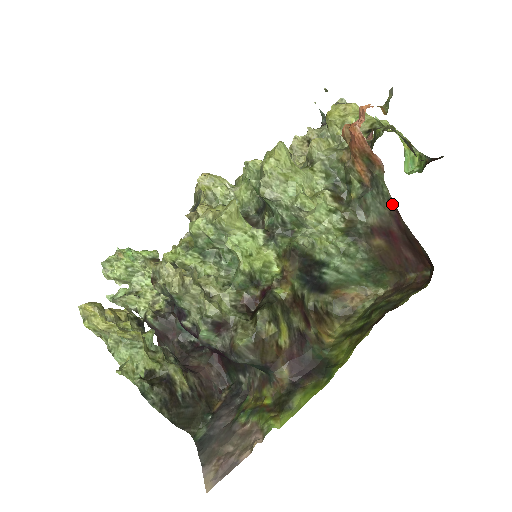
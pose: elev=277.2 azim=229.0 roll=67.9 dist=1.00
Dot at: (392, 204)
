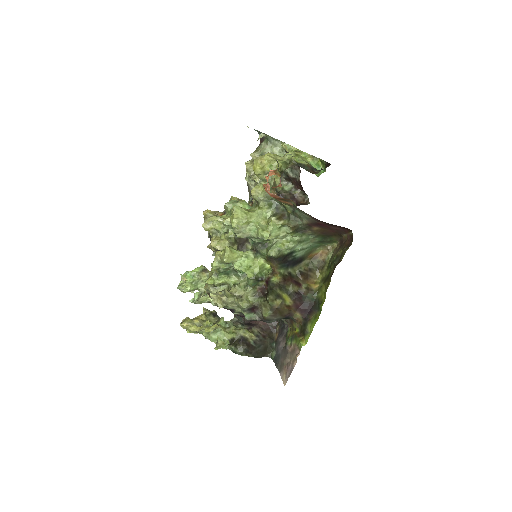
Dot at: (309, 215)
